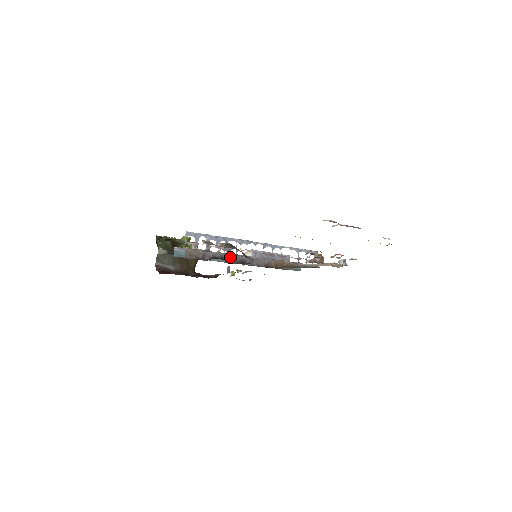
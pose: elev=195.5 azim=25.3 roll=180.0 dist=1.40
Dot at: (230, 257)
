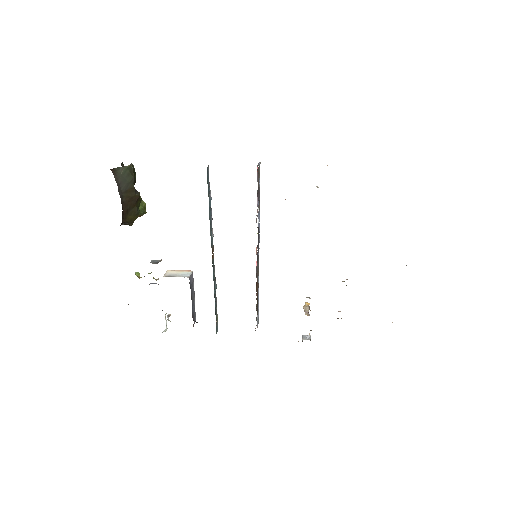
Dot at: occluded
